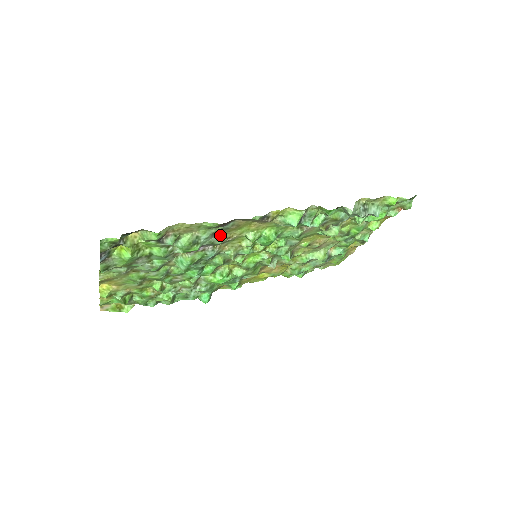
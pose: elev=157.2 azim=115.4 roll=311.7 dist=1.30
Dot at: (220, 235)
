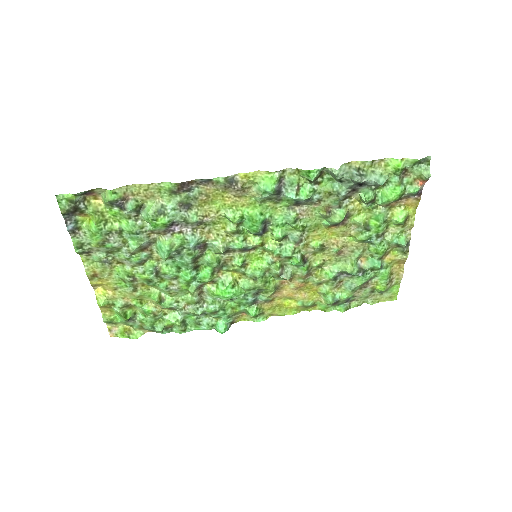
Dot at: (193, 210)
